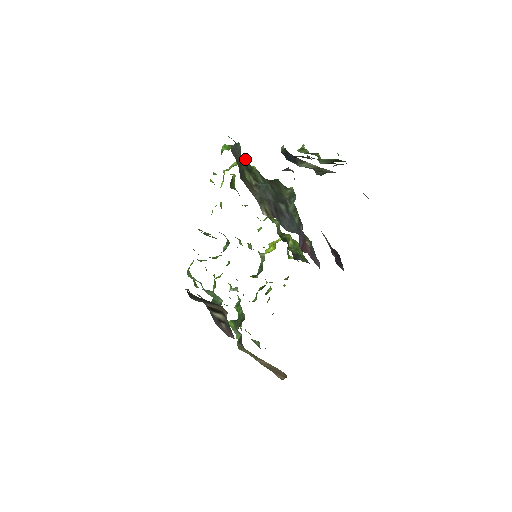
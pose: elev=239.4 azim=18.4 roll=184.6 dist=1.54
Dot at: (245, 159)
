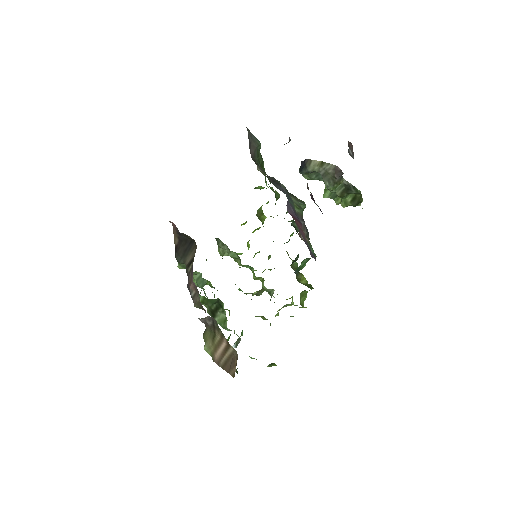
Dot at: (273, 189)
